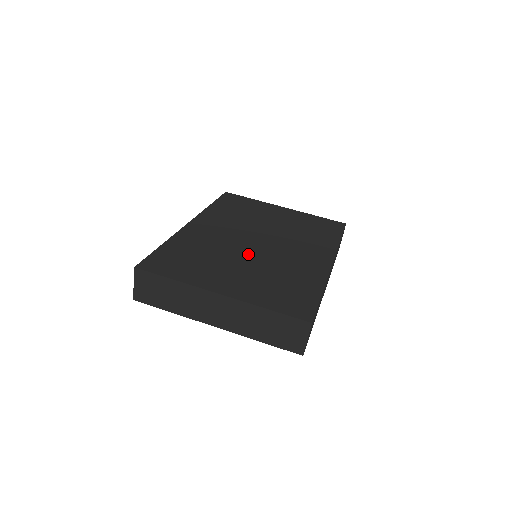
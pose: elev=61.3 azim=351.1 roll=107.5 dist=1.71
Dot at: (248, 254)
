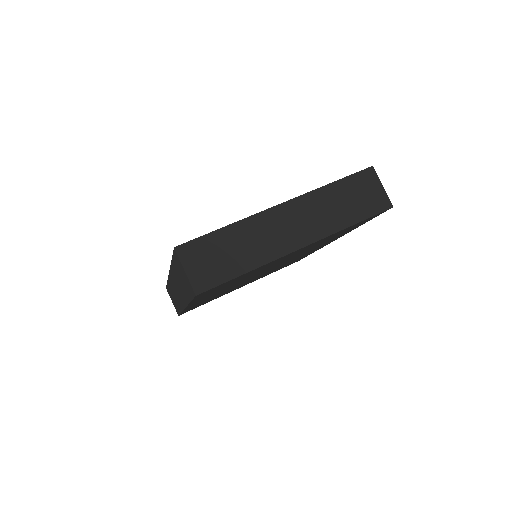
Dot at: occluded
